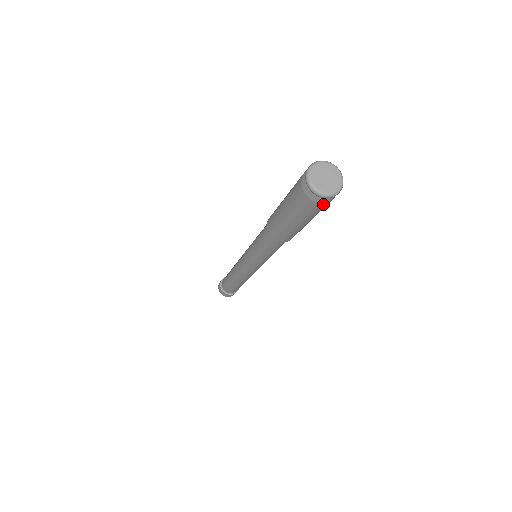
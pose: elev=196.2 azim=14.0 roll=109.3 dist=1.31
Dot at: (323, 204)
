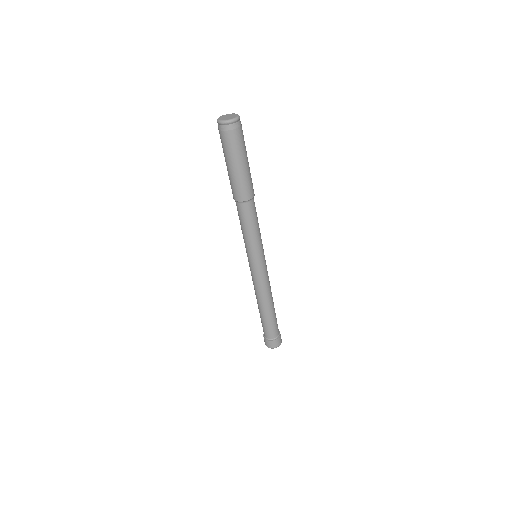
Dot at: (224, 133)
